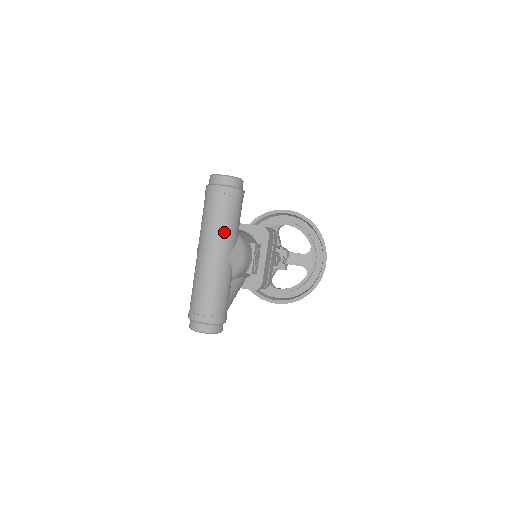
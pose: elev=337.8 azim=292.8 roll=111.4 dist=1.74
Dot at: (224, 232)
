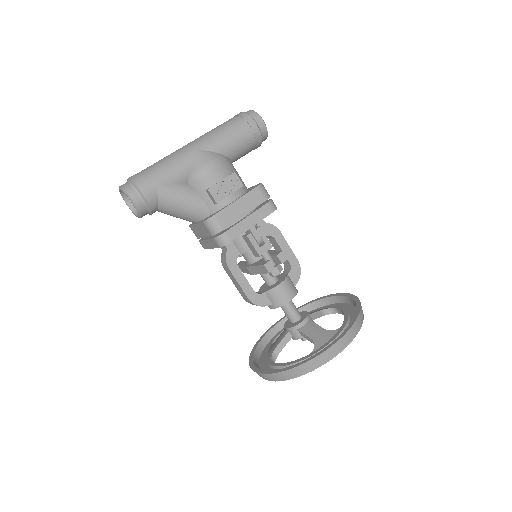
Dot at: (212, 134)
